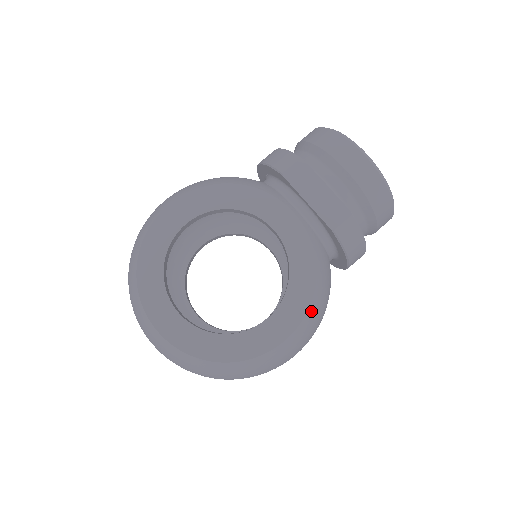
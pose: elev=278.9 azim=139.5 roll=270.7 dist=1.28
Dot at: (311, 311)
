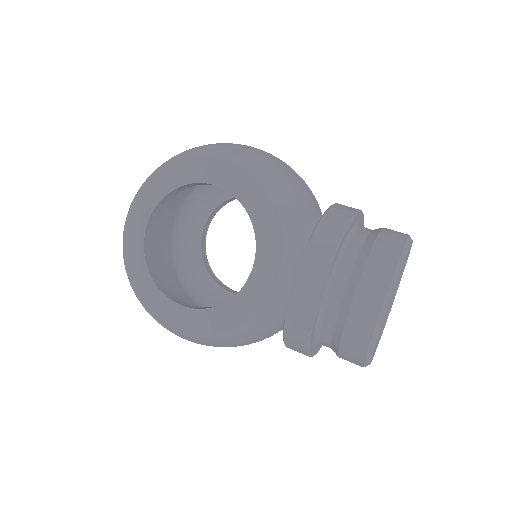
Dot at: (210, 338)
